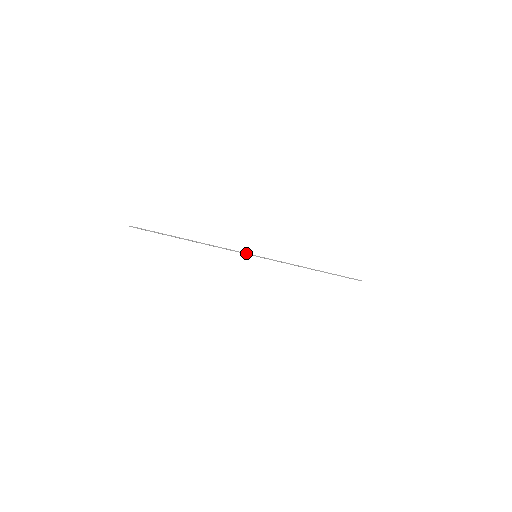
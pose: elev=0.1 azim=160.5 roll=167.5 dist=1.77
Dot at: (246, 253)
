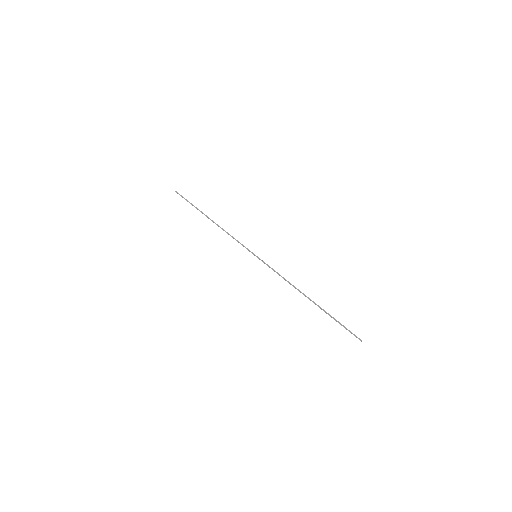
Dot at: (248, 249)
